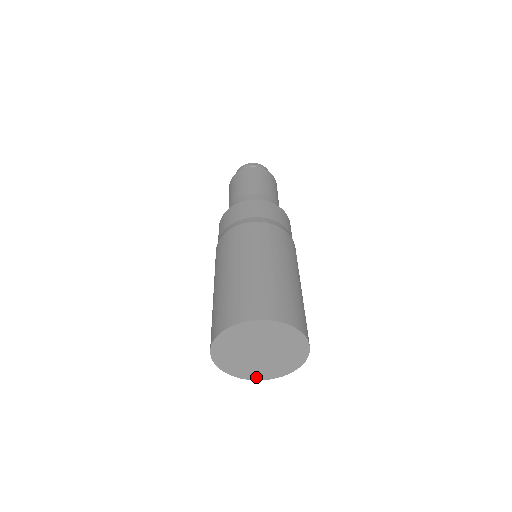
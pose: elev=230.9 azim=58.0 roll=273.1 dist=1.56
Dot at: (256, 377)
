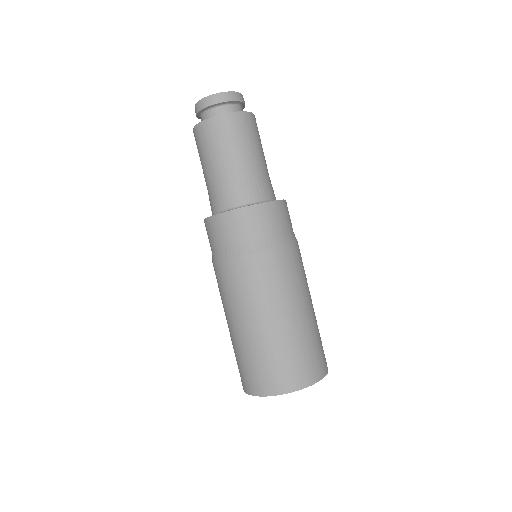
Dot at: occluded
